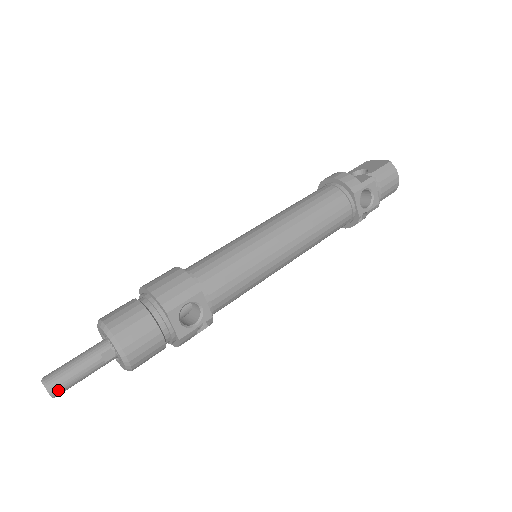
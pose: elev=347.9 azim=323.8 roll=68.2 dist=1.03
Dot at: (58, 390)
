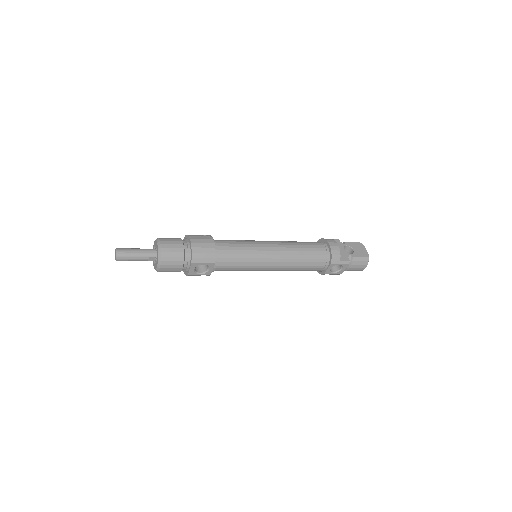
Dot at: (121, 260)
